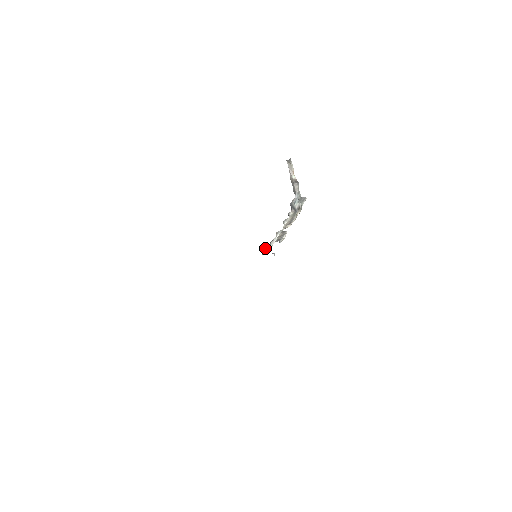
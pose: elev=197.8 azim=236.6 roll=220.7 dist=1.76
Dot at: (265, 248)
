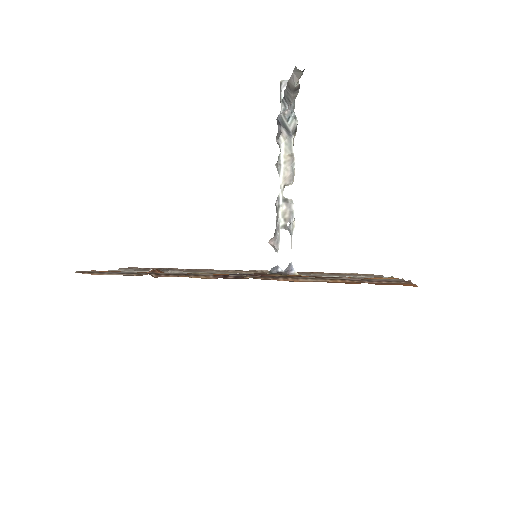
Dot at: occluded
